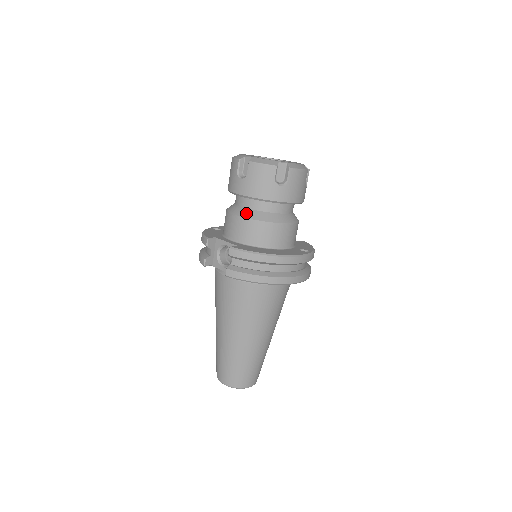
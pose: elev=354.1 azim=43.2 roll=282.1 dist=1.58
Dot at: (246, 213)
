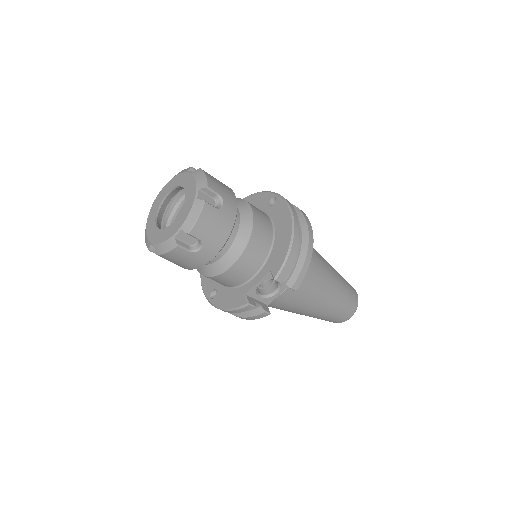
Dot at: (234, 253)
